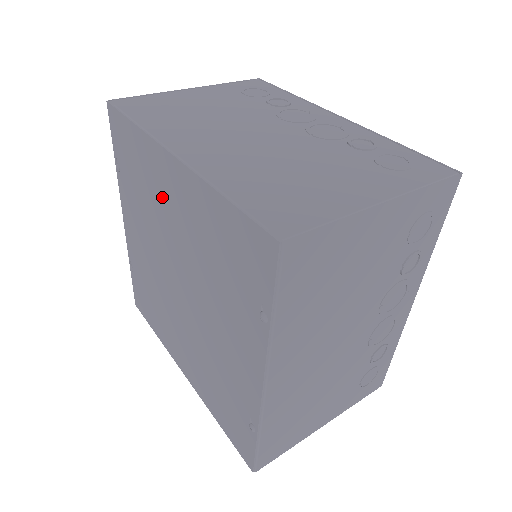
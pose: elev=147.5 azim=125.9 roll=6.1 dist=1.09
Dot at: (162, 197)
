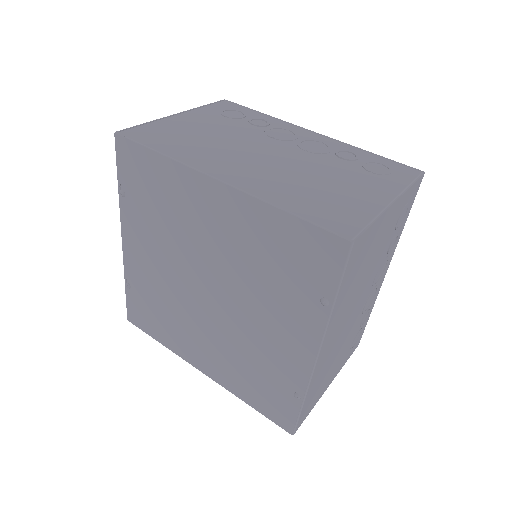
Dot at: (194, 217)
